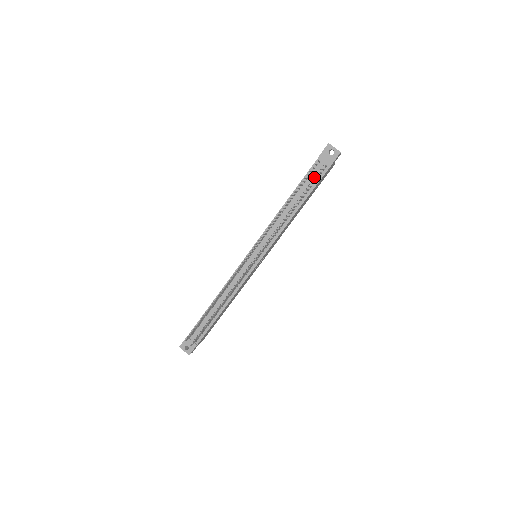
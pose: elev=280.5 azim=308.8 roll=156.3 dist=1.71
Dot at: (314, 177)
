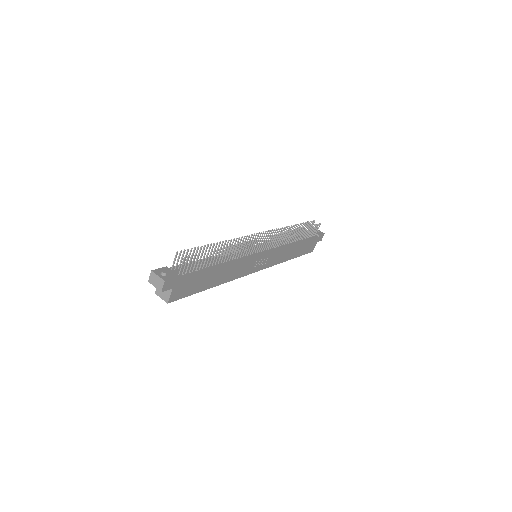
Dot at: occluded
